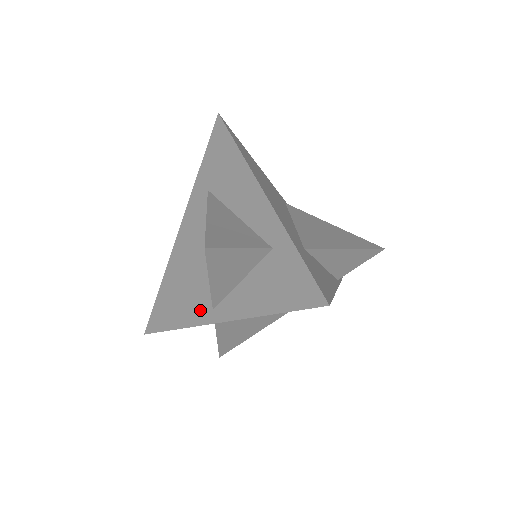
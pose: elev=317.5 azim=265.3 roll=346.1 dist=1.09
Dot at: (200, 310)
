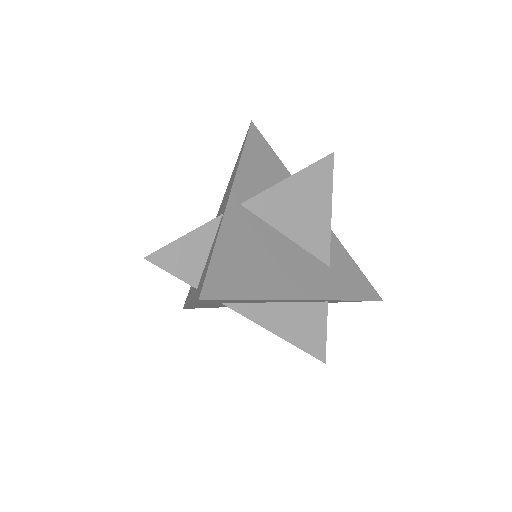
Dot at: occluded
